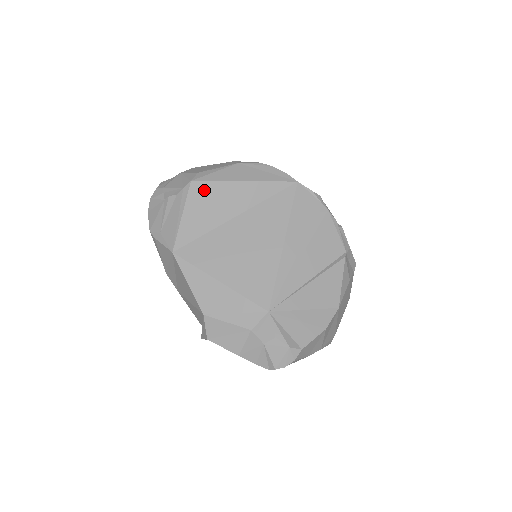
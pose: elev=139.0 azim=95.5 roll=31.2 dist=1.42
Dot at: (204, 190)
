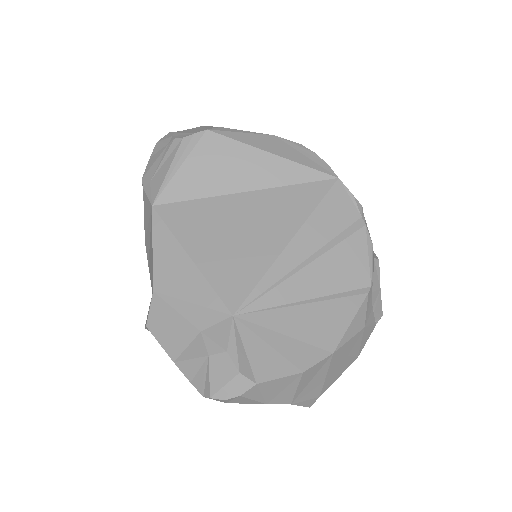
Dot at: (218, 146)
